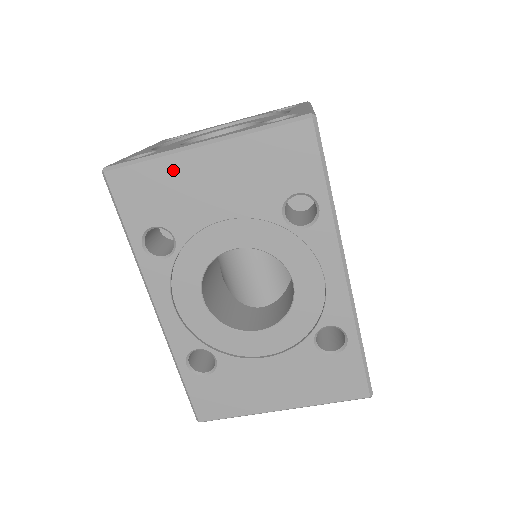
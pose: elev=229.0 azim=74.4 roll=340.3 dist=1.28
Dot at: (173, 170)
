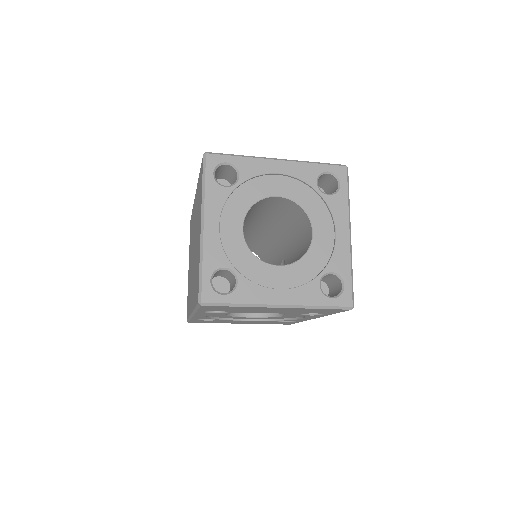
Dot at: (251, 308)
